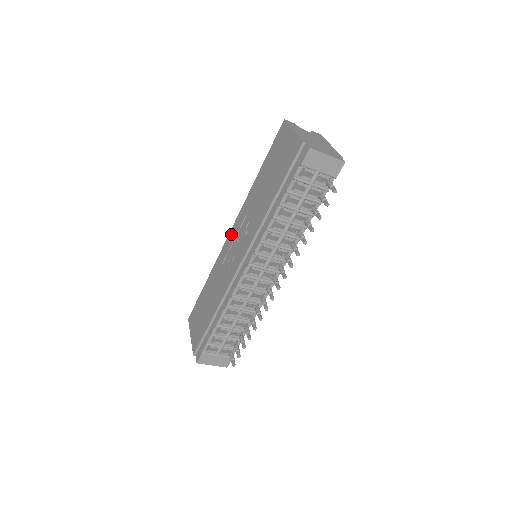
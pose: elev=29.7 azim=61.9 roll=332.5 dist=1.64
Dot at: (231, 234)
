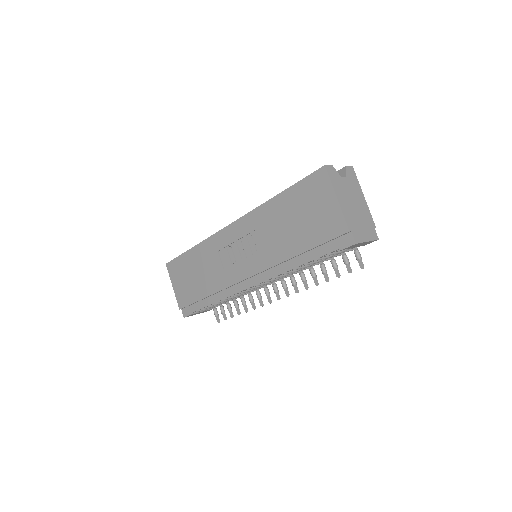
Dot at: (231, 230)
